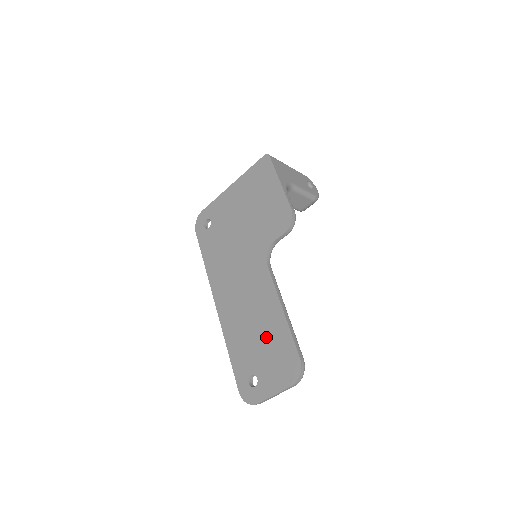
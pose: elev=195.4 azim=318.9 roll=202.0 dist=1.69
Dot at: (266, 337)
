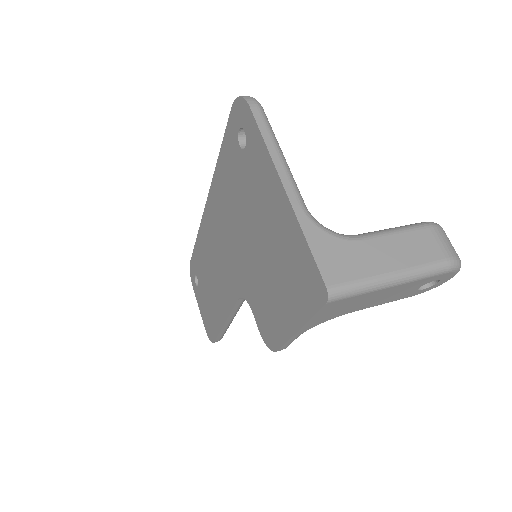
Dot at: (211, 298)
